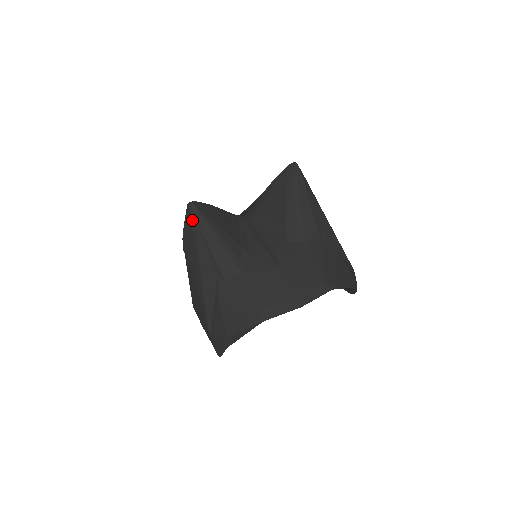
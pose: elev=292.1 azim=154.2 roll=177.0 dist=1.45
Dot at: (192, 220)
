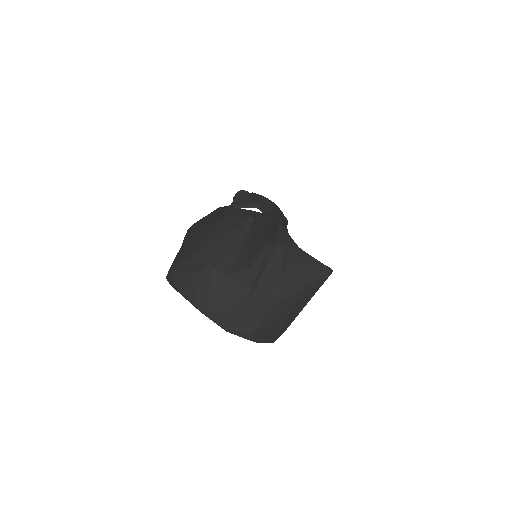
Dot at: (240, 226)
